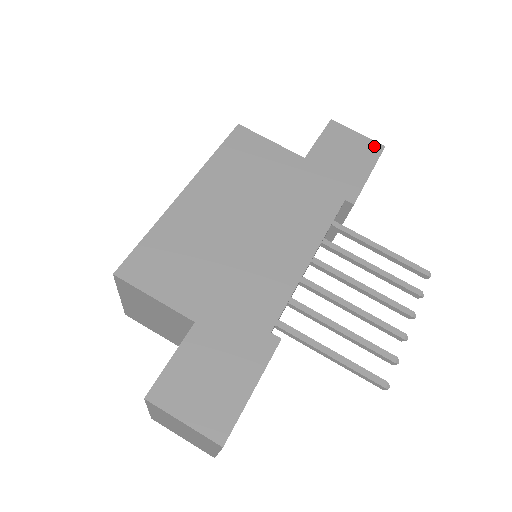
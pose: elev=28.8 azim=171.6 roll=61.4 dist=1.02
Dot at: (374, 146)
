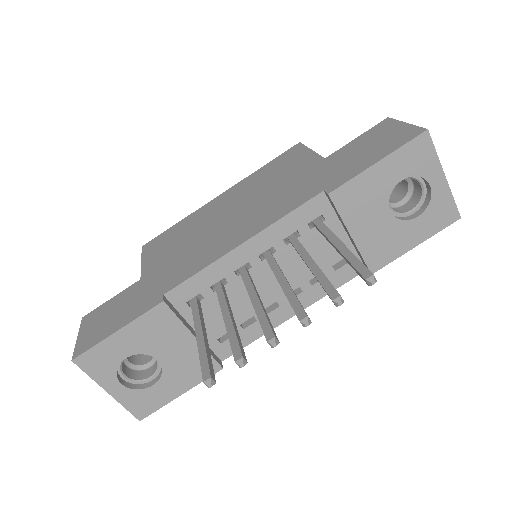
Dot at: (412, 132)
